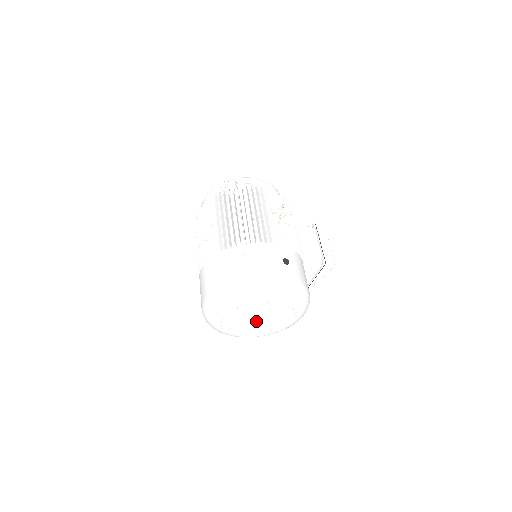
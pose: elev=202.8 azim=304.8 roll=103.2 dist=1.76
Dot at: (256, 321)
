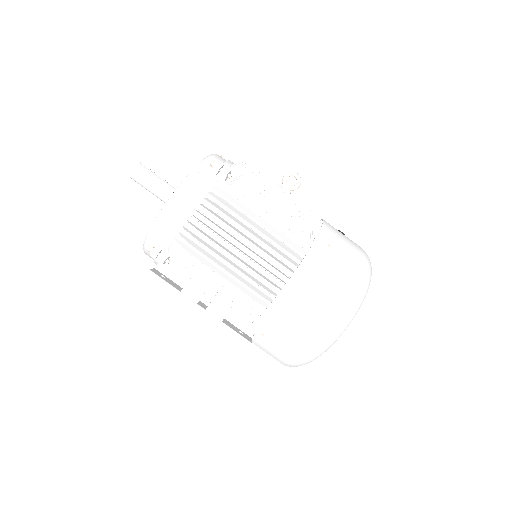
Dot at: occluded
